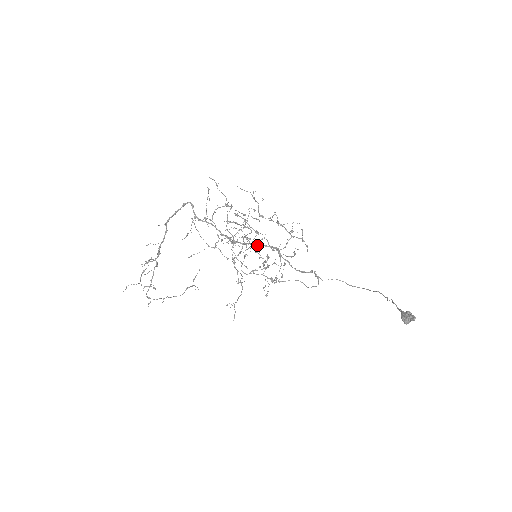
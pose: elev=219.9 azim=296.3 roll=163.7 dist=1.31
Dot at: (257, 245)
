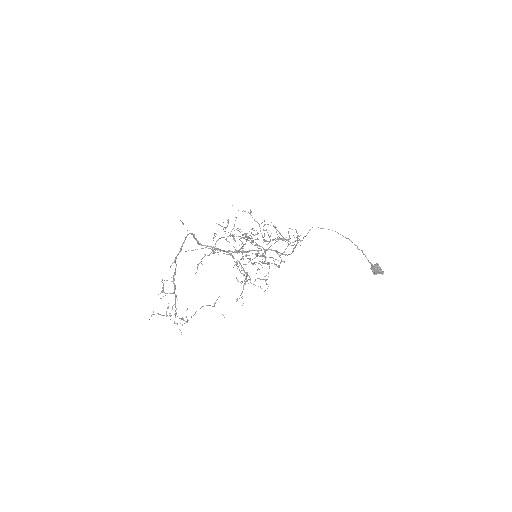
Dot at: (258, 250)
